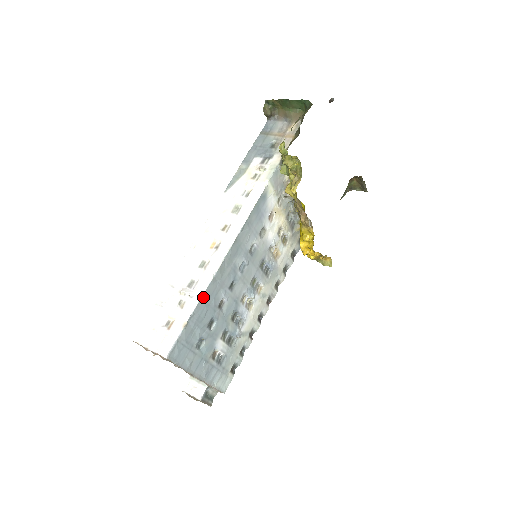
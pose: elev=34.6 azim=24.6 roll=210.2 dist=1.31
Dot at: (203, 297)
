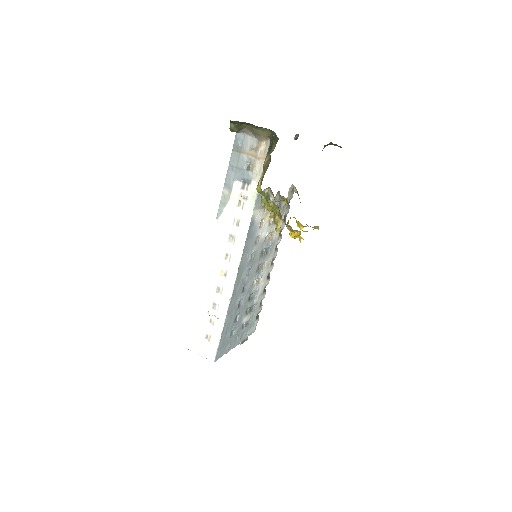
Dot at: (226, 317)
